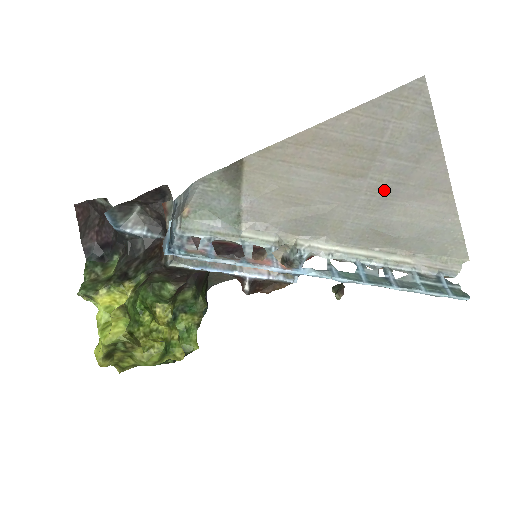
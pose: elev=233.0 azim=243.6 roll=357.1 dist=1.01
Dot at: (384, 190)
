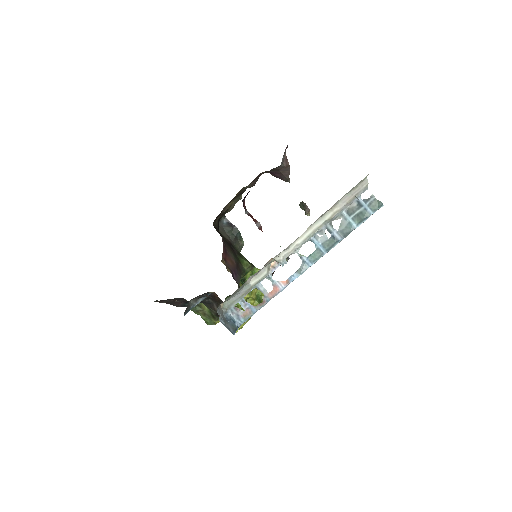
Dot at: occluded
